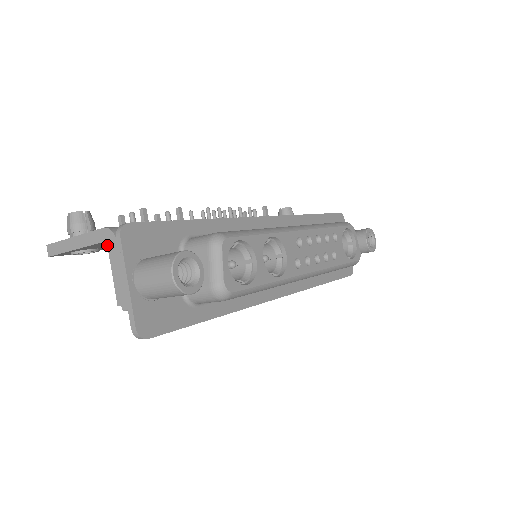
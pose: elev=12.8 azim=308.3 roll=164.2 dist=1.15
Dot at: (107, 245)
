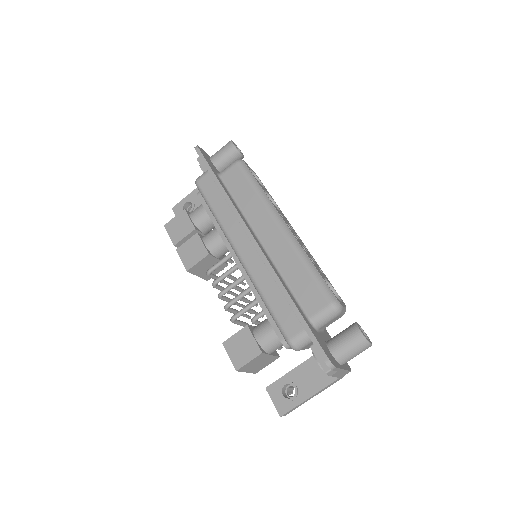
Dot at: occluded
